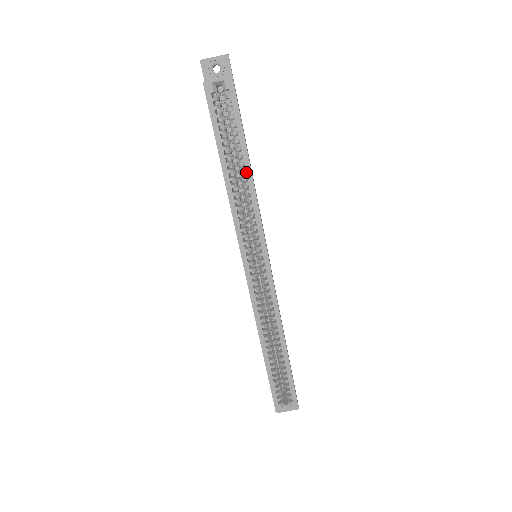
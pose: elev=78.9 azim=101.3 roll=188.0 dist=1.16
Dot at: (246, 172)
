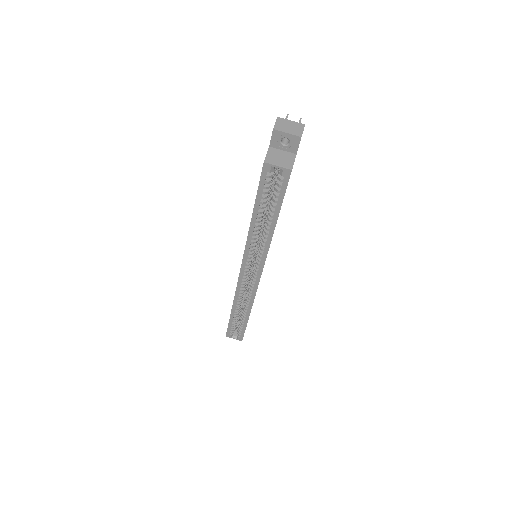
Dot at: (270, 228)
